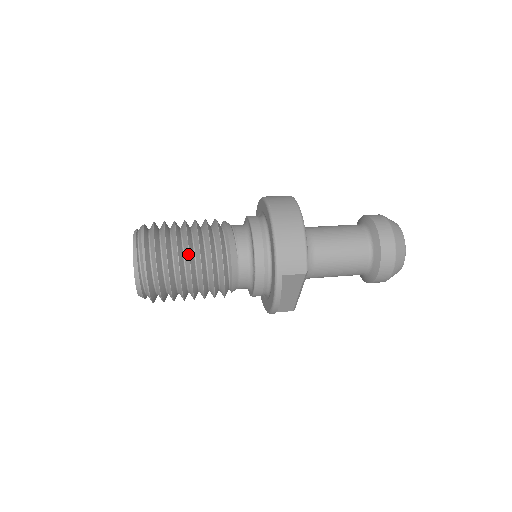
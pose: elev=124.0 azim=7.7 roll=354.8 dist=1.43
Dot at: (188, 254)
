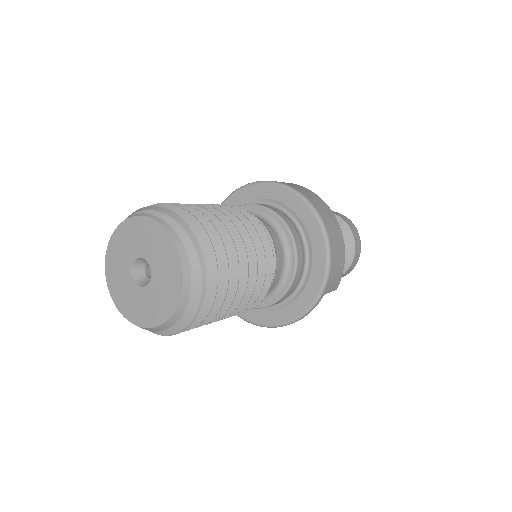
Dot at: (247, 269)
